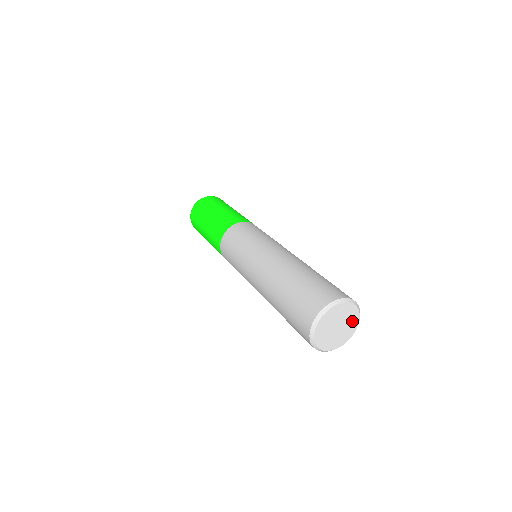
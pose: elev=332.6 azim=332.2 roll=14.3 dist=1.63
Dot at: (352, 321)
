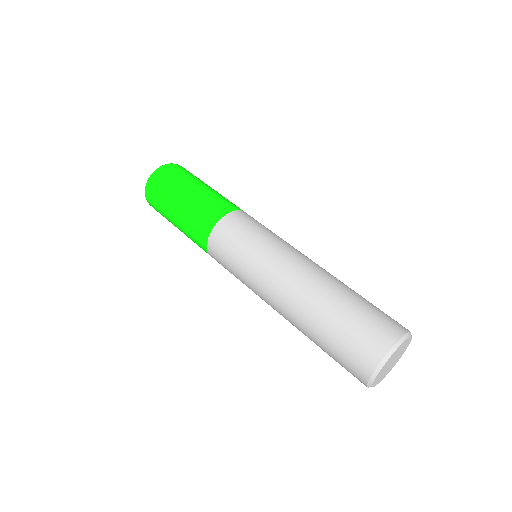
Dot at: (403, 349)
